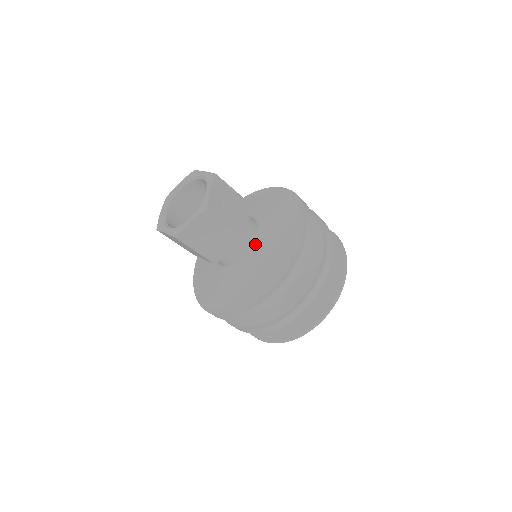
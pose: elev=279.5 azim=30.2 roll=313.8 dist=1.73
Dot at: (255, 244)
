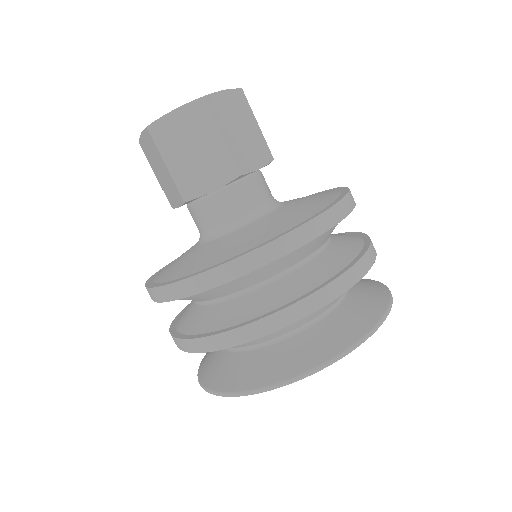
Dot at: (256, 210)
